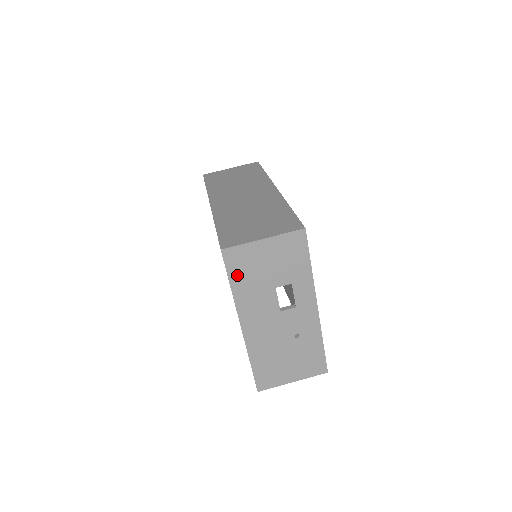
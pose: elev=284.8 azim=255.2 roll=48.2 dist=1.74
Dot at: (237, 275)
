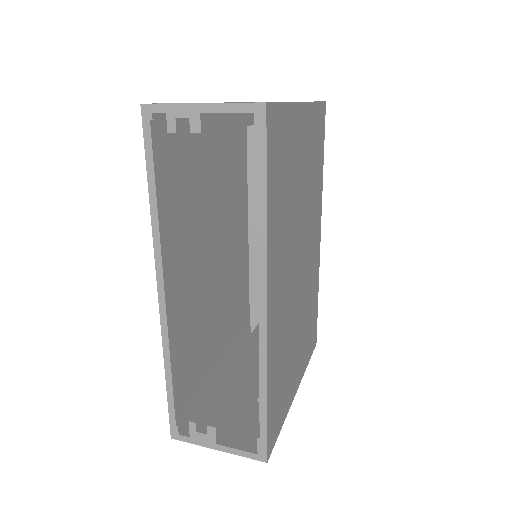
Dot at: occluded
